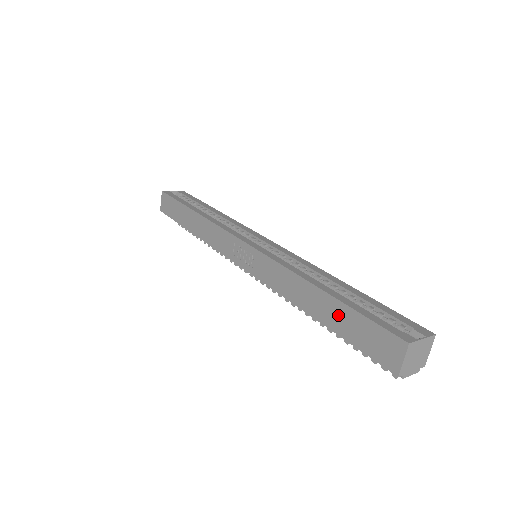
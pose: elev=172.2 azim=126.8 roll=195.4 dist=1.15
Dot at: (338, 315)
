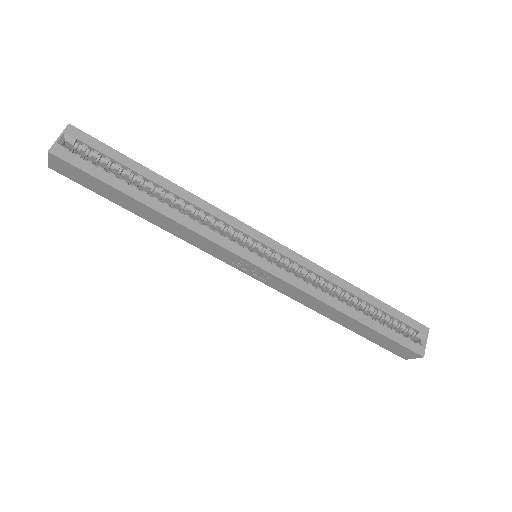
Dot at: (367, 332)
